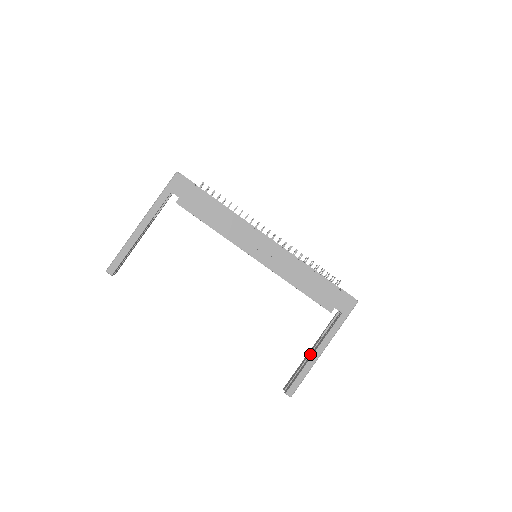
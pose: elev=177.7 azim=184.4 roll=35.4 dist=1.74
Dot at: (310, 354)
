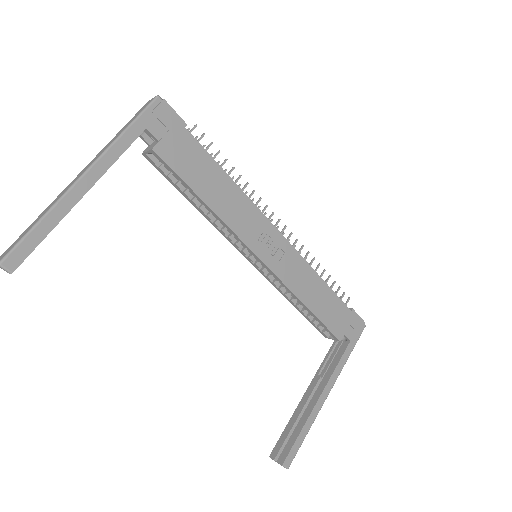
Dot at: (307, 401)
